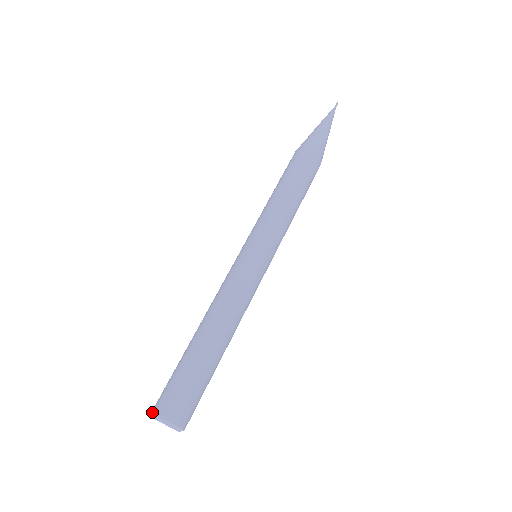
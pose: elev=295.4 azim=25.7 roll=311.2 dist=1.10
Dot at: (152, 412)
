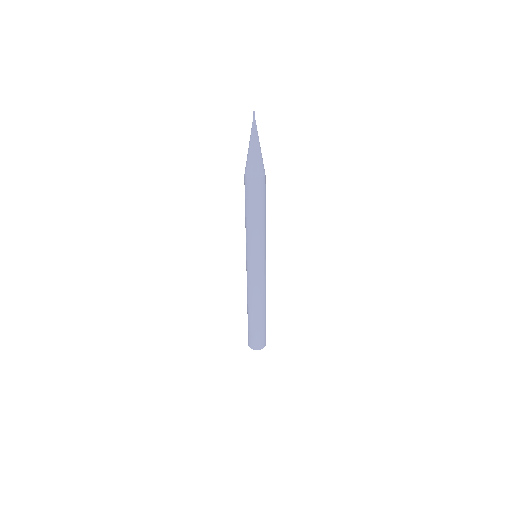
Dot at: (254, 349)
